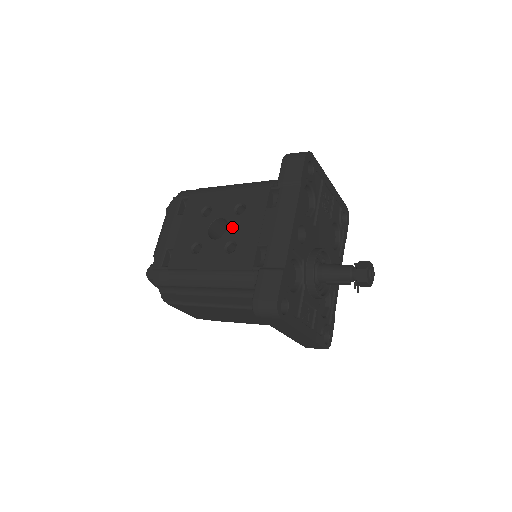
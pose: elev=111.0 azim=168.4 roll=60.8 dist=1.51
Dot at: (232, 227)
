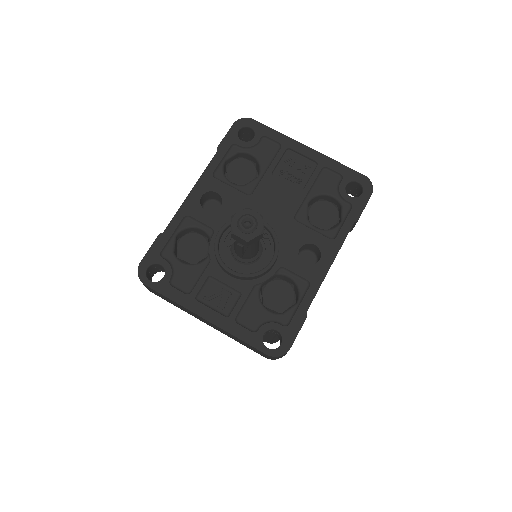
Dot at: occluded
